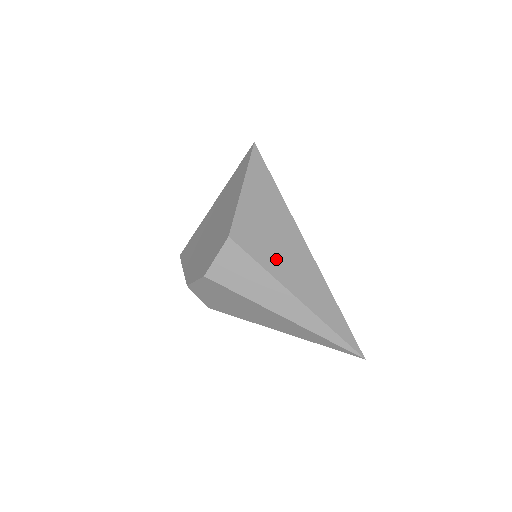
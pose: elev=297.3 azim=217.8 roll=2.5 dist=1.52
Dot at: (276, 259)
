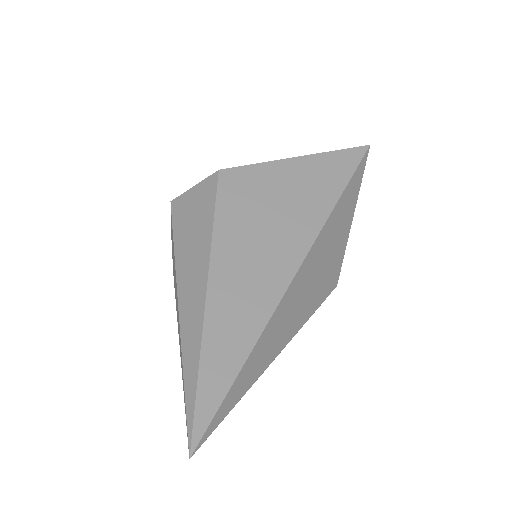
Dot at: (240, 236)
